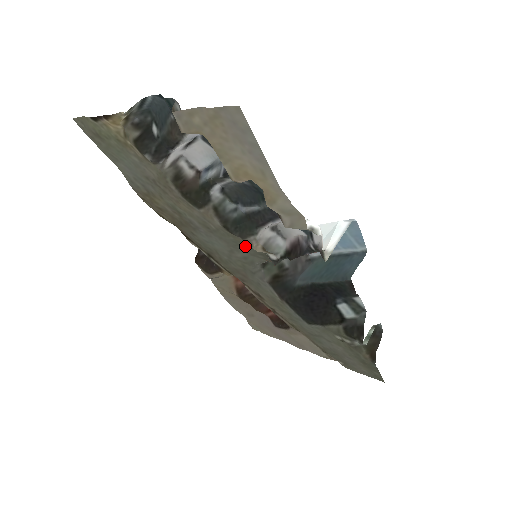
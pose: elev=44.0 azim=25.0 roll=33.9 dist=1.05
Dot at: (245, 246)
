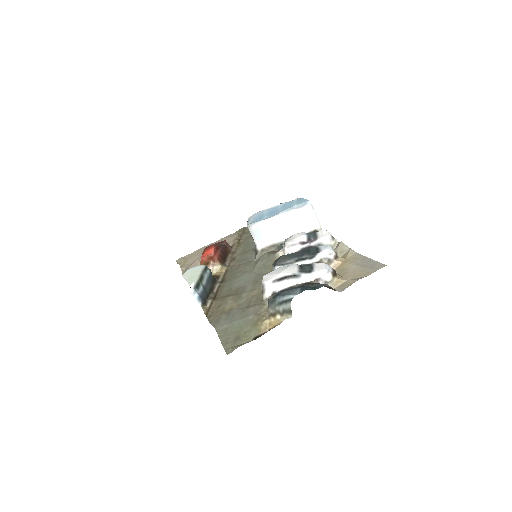
Dot at: (268, 263)
